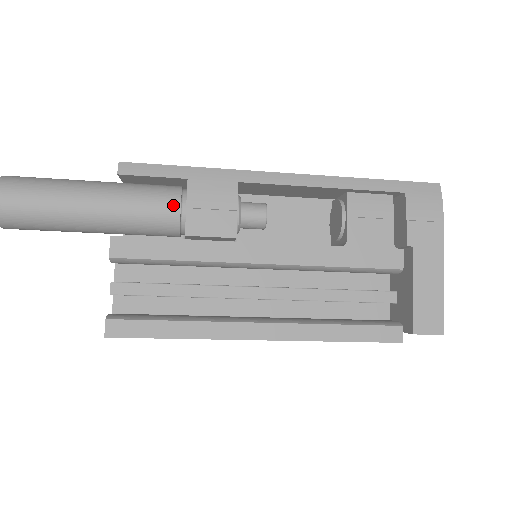
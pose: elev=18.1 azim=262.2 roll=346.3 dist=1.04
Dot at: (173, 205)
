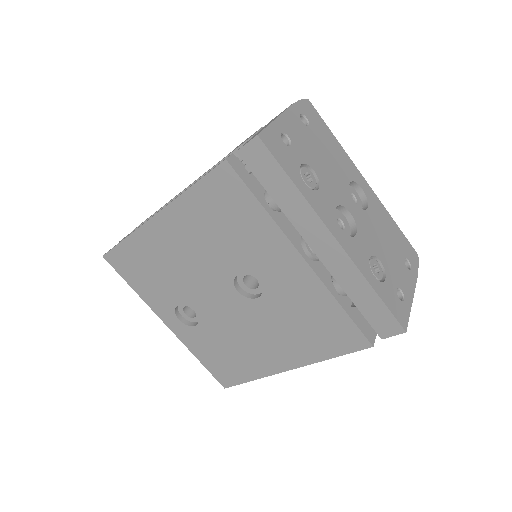
Dot at: occluded
